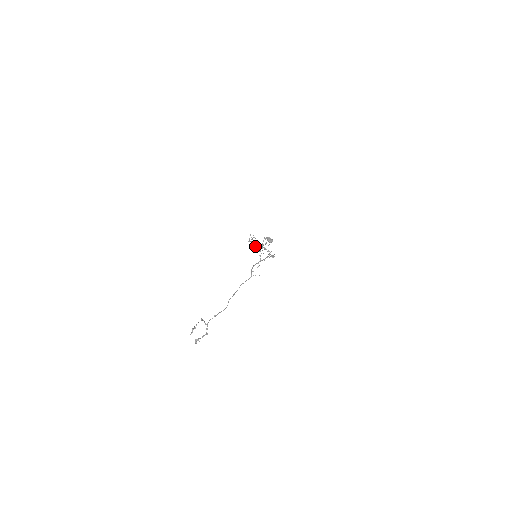
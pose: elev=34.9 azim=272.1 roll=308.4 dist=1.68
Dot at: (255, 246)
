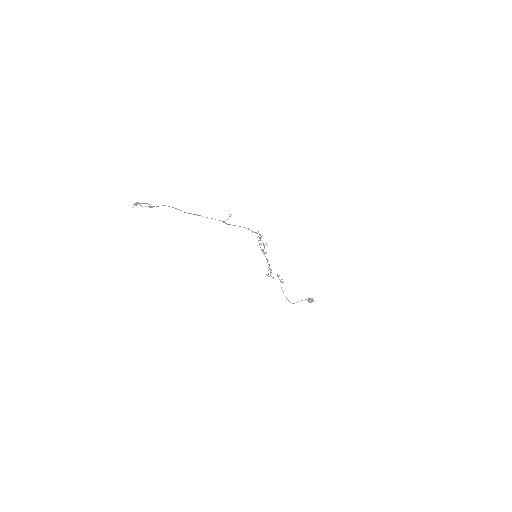
Dot at: (292, 303)
